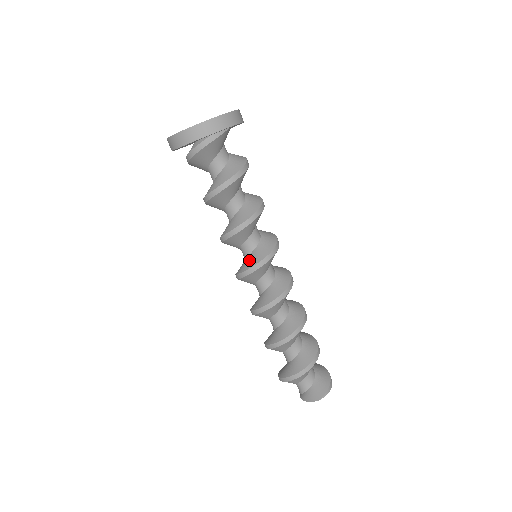
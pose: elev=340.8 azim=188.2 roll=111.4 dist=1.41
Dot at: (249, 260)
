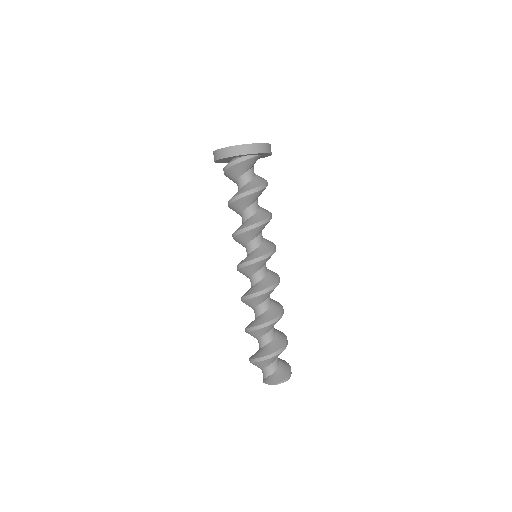
Dot at: (249, 256)
